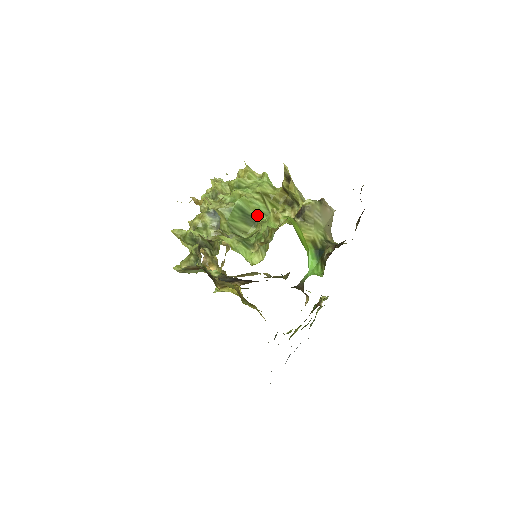
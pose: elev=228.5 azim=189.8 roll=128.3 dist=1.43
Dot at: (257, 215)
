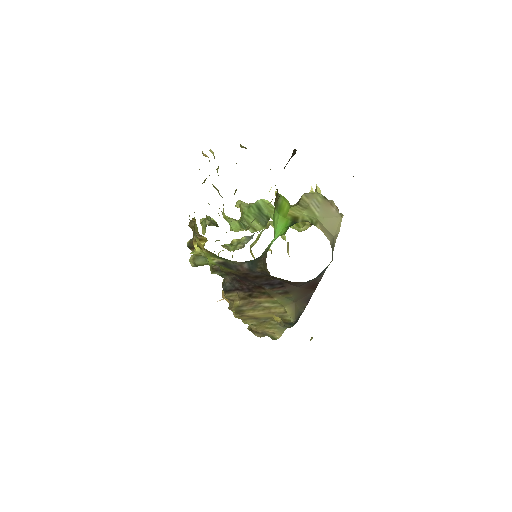
Dot at: (271, 215)
